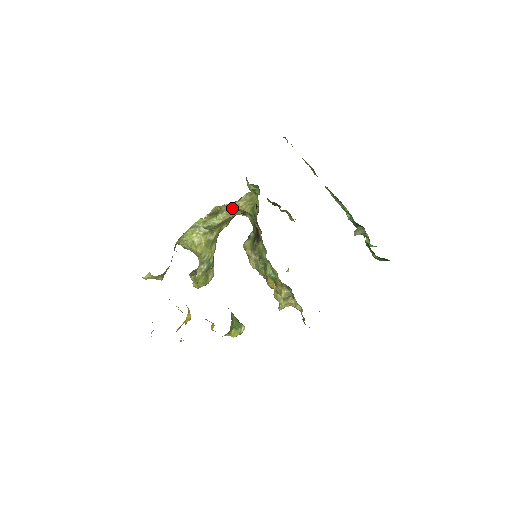
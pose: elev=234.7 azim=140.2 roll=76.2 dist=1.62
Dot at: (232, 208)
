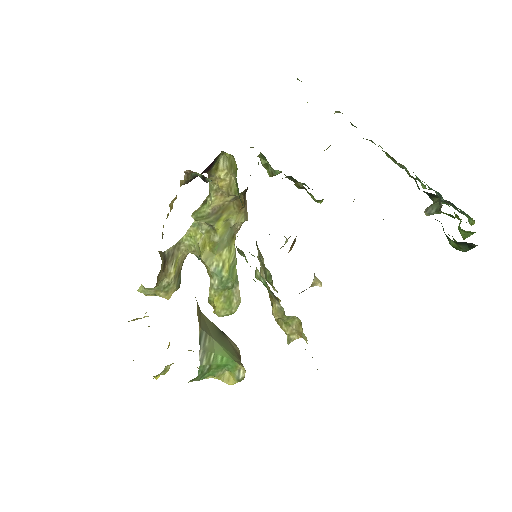
Dot at: (216, 185)
